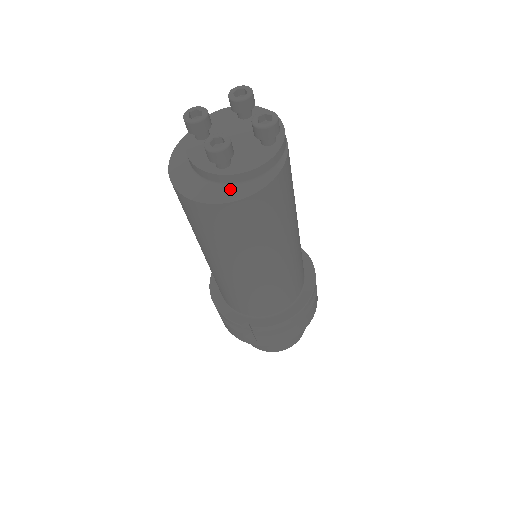
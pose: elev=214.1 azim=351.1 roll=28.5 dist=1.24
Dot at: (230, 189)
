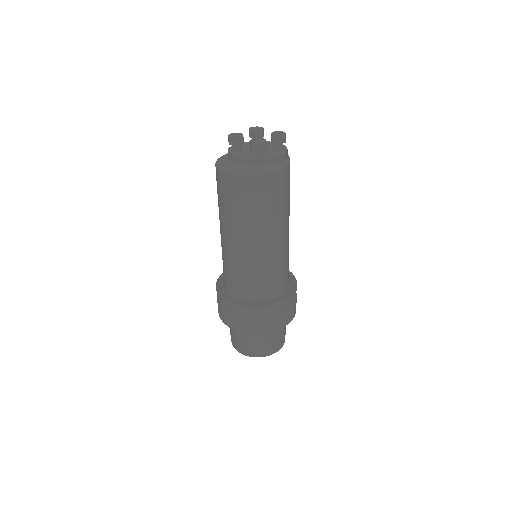
Dot at: (266, 168)
